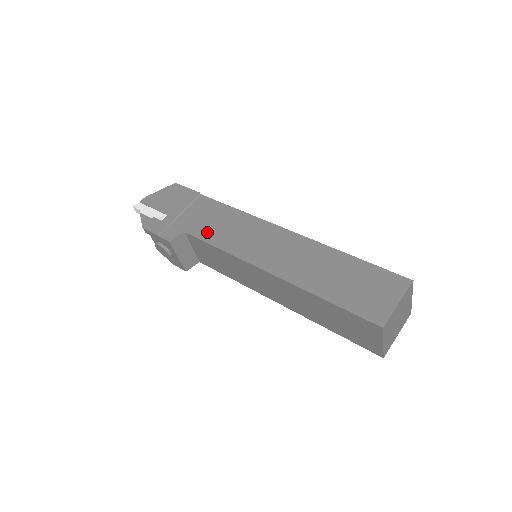
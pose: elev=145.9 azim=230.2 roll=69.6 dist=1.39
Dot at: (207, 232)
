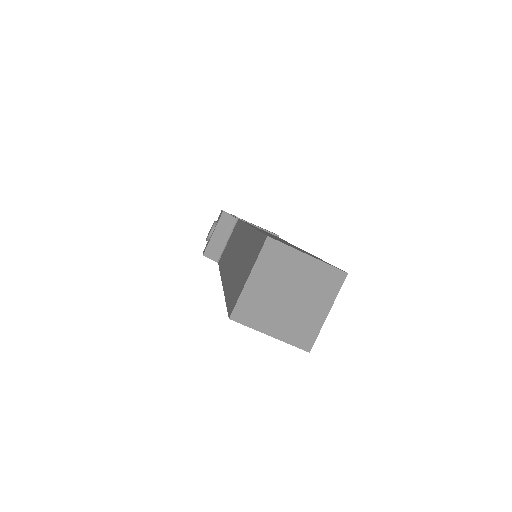
Dot at: occluded
